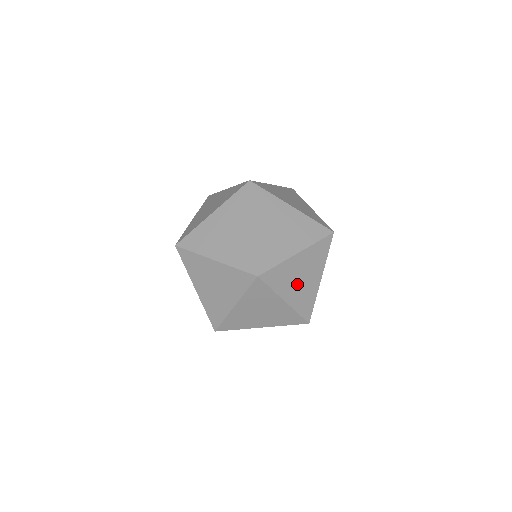
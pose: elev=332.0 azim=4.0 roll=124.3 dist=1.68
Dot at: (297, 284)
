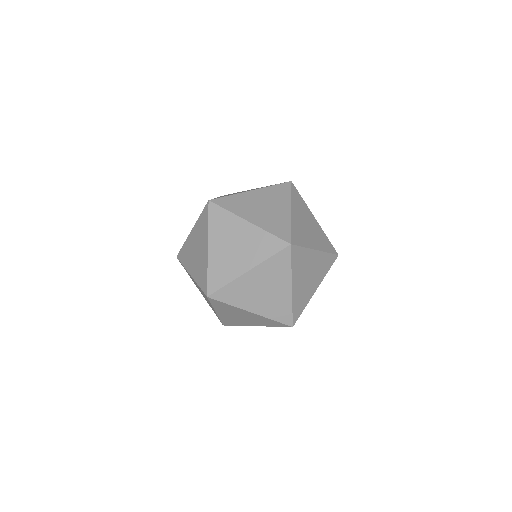
Dot at: occluded
